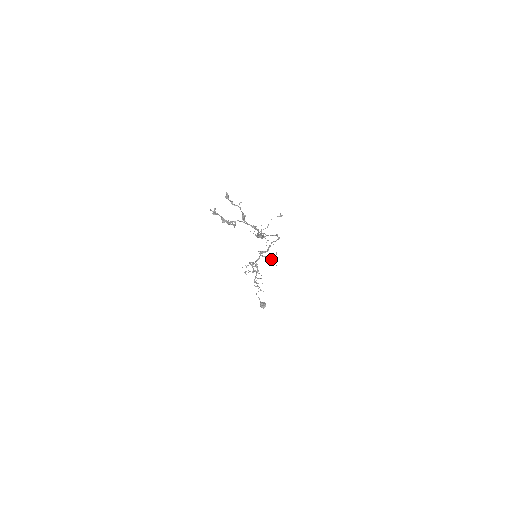
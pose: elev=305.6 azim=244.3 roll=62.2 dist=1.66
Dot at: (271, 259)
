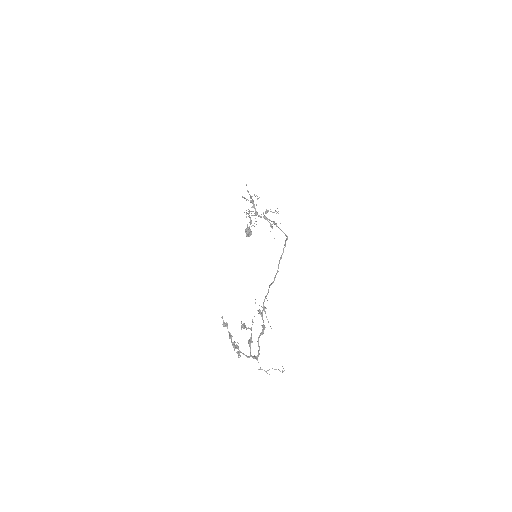
Dot at: (272, 227)
